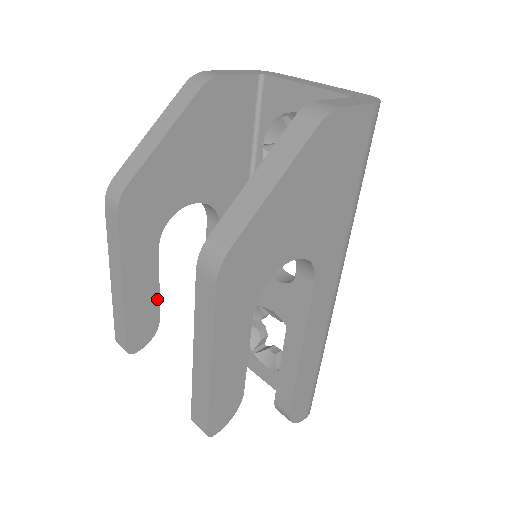
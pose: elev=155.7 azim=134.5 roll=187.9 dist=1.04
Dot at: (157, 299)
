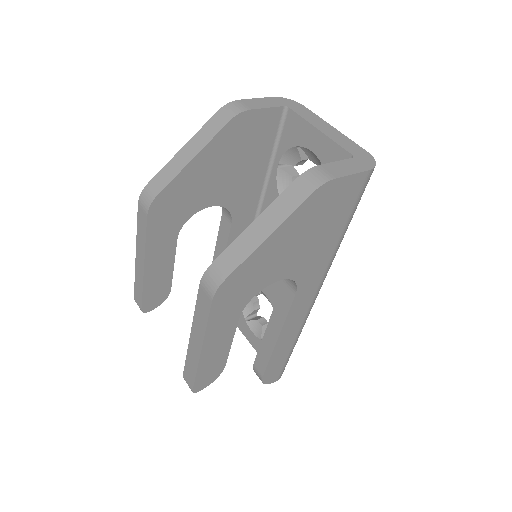
Dot at: (171, 275)
